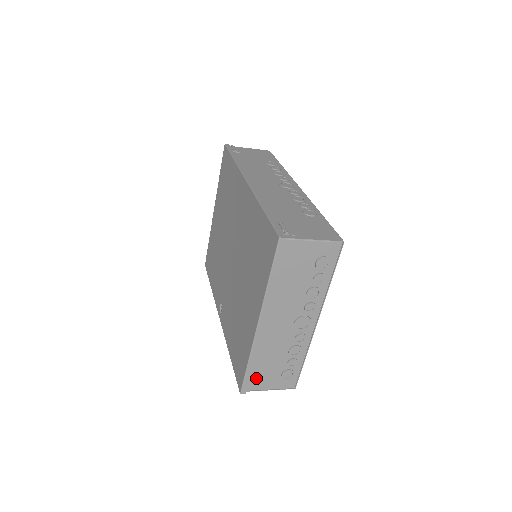
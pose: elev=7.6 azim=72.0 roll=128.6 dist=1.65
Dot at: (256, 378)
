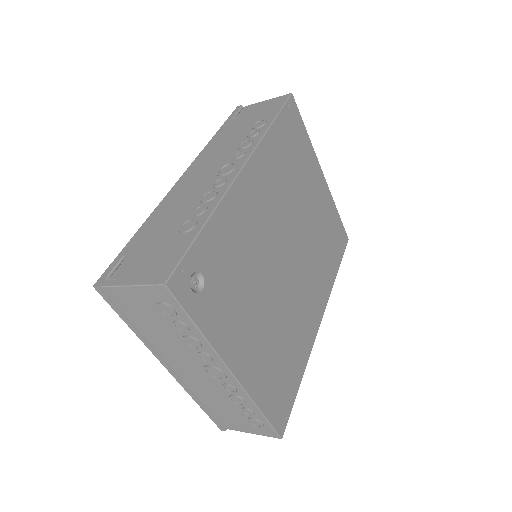
Dot at: (224, 419)
